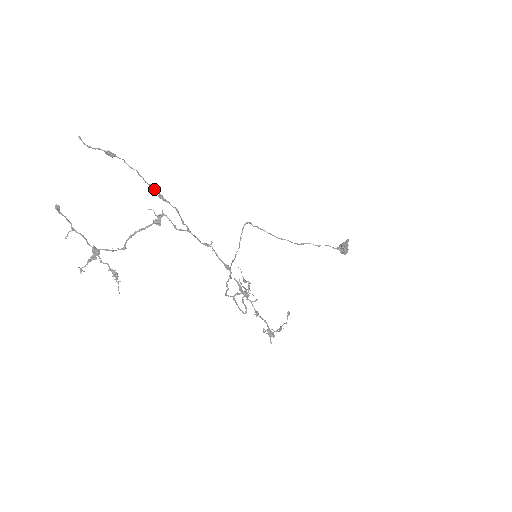
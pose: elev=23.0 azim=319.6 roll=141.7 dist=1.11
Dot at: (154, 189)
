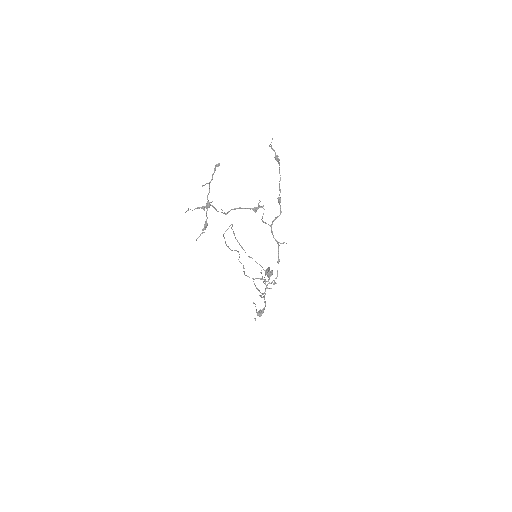
Dot at: occluded
